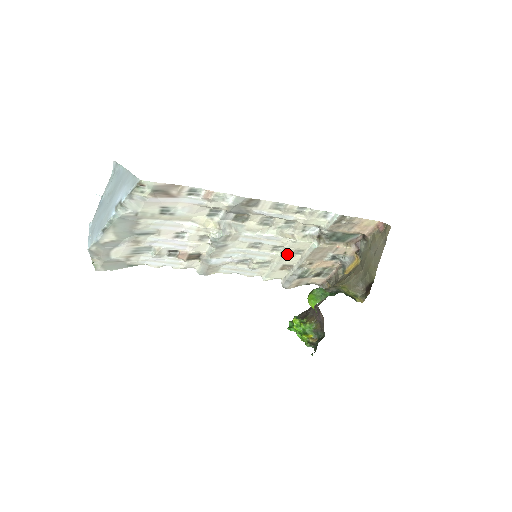
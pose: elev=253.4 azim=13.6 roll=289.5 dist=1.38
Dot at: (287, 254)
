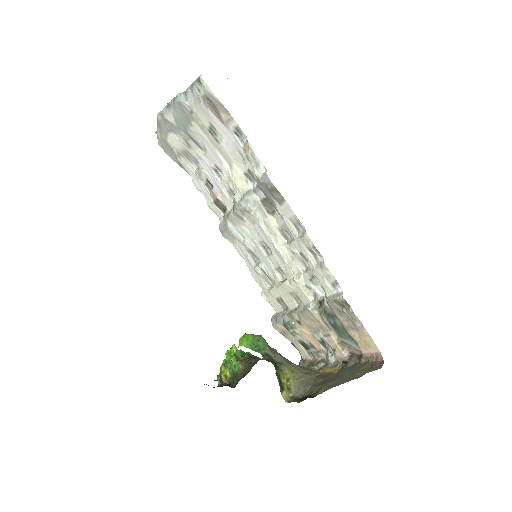
Dot at: (286, 288)
